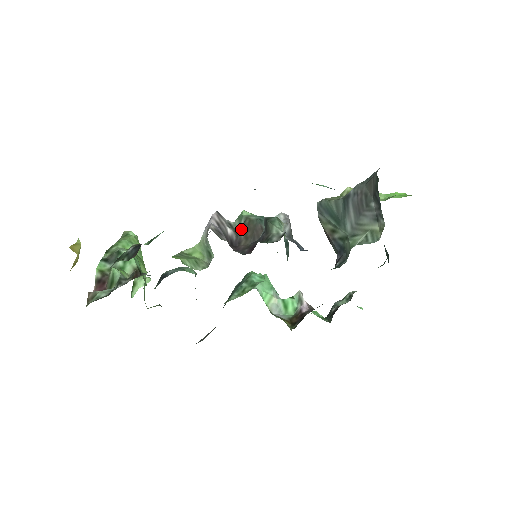
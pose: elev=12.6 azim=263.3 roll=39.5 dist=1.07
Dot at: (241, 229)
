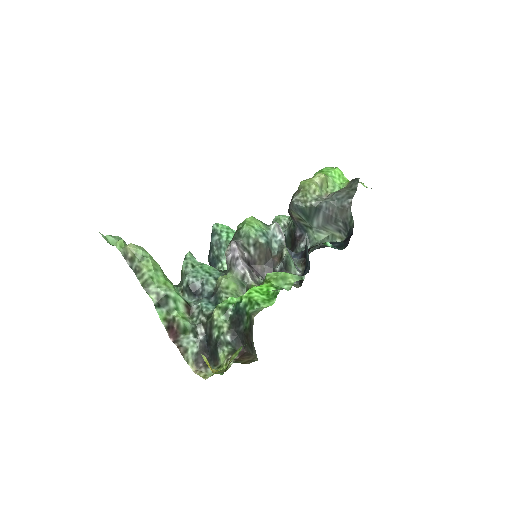
Dot at: (254, 251)
